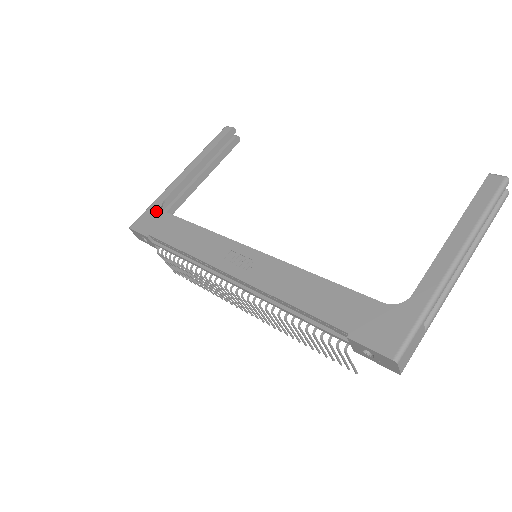
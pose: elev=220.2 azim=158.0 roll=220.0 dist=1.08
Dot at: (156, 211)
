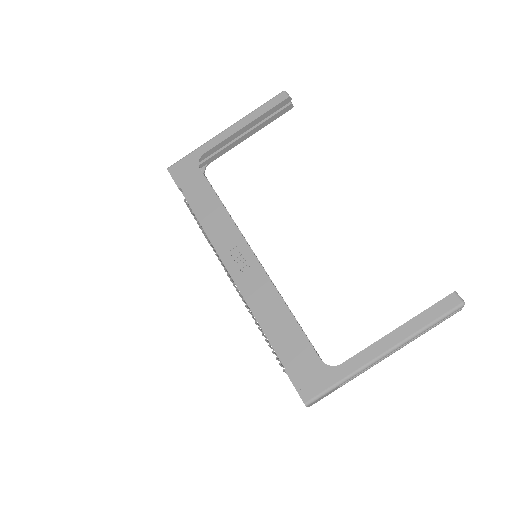
Dot at: (193, 163)
